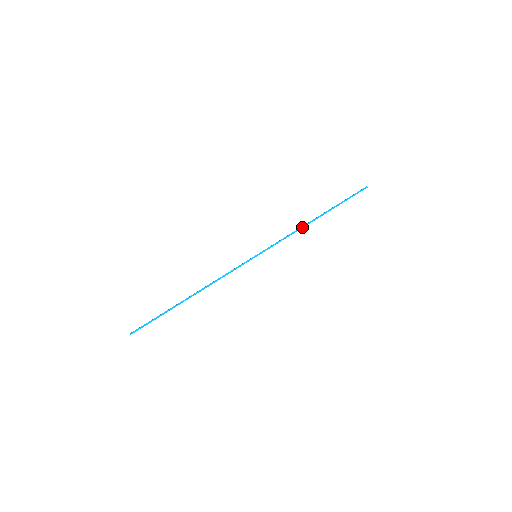
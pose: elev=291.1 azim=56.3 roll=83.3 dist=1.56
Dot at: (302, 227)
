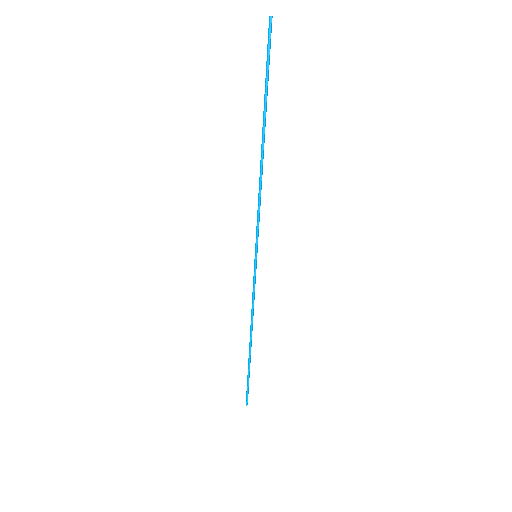
Dot at: (260, 175)
